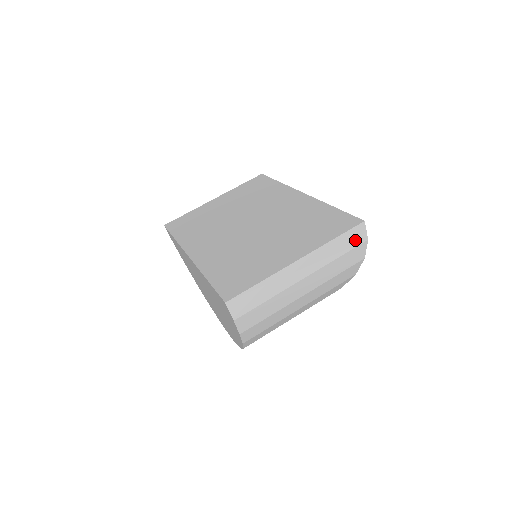
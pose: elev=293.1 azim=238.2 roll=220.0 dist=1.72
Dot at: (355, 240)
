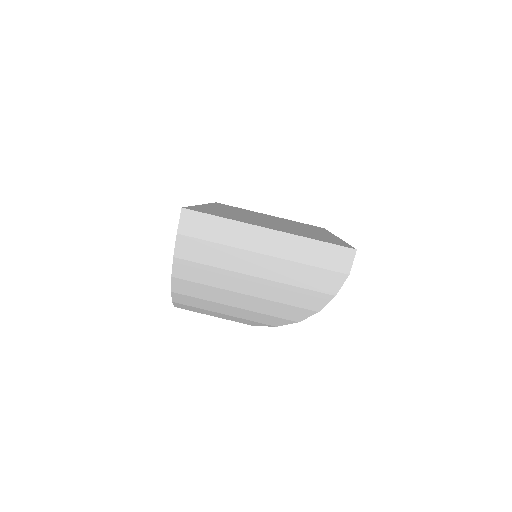
Dot at: (336, 262)
